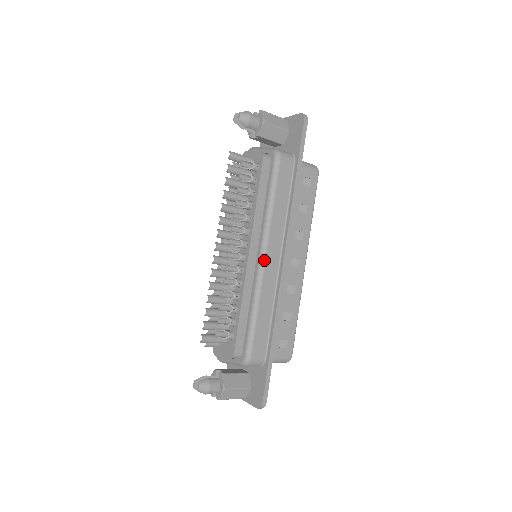
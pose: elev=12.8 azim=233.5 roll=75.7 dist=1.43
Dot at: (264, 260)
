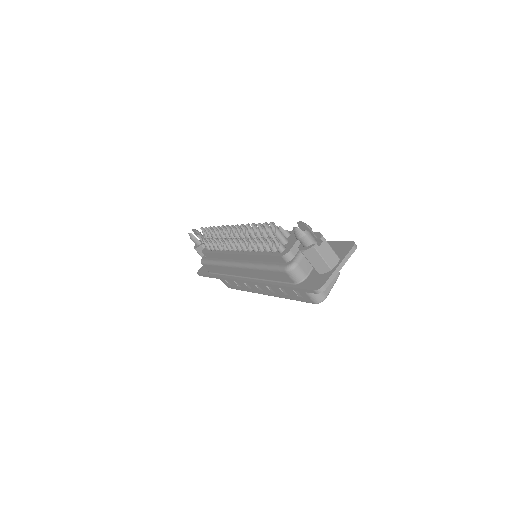
Dot at: occluded
